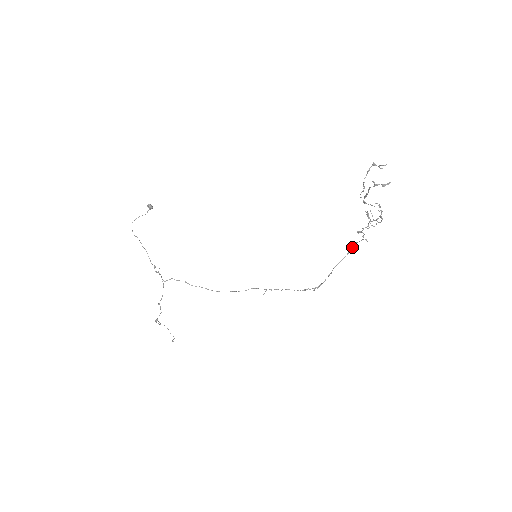
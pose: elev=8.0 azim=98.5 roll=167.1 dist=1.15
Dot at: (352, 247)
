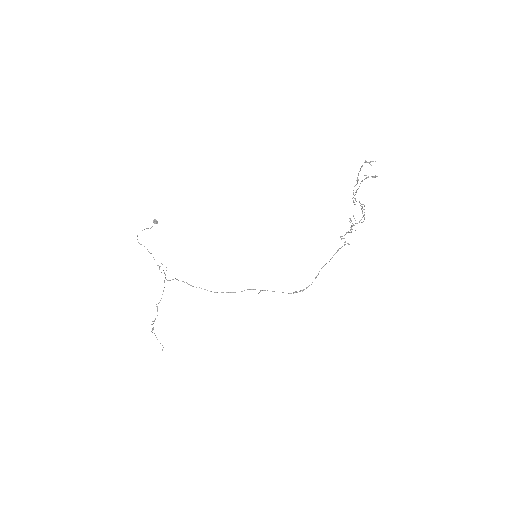
Dot at: (335, 253)
